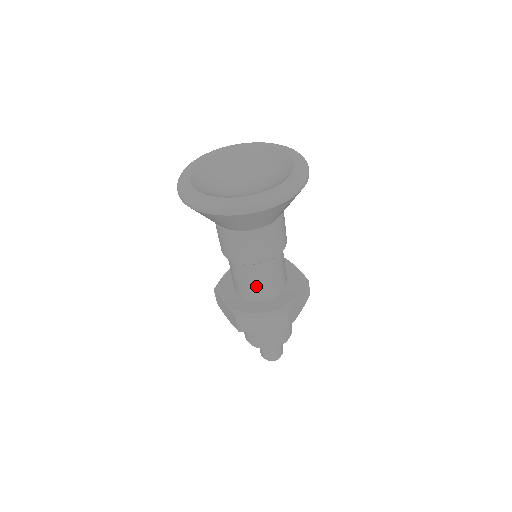
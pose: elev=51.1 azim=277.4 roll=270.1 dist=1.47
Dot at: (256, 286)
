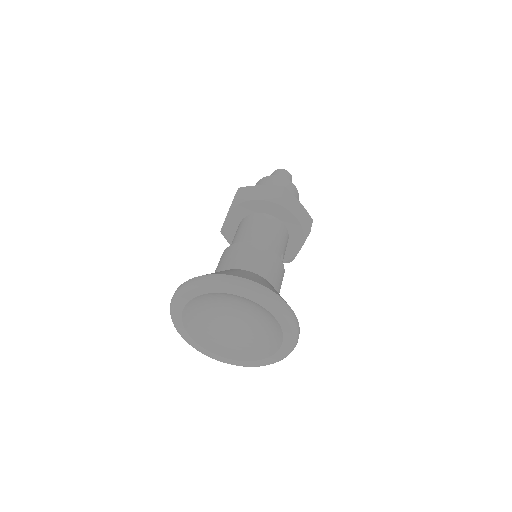
Dot at: occluded
